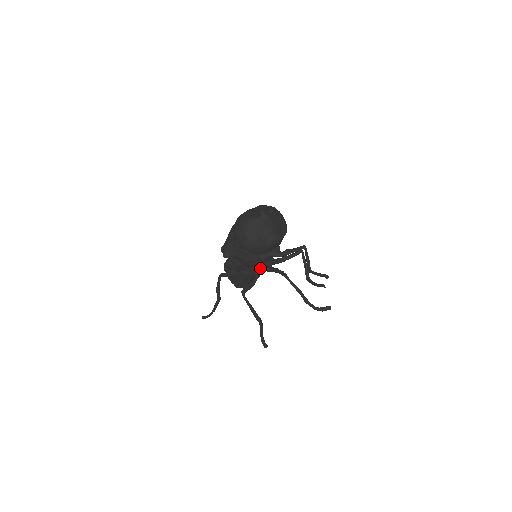
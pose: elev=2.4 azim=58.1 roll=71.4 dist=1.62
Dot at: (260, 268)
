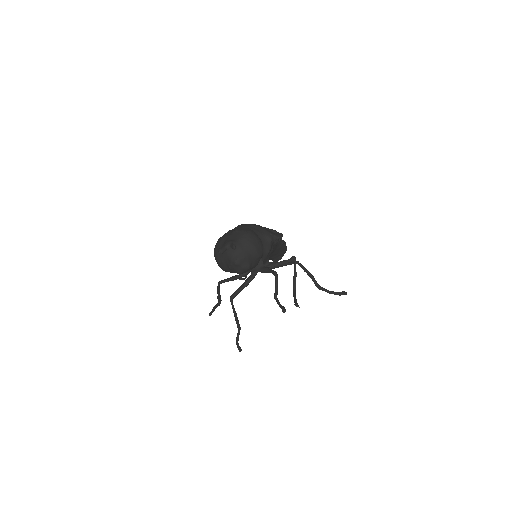
Dot at: (254, 272)
